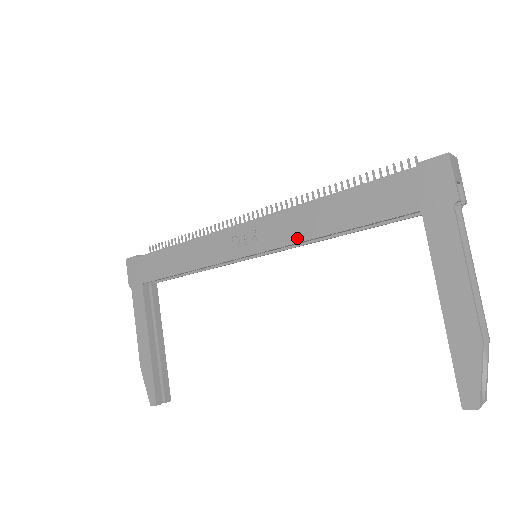
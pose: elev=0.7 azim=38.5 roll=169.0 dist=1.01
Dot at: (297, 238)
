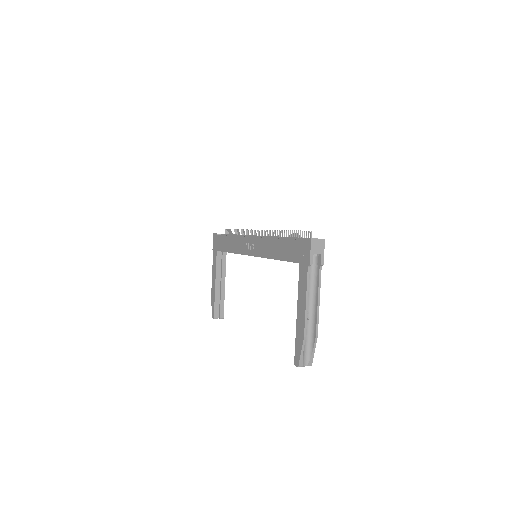
Dot at: (265, 255)
